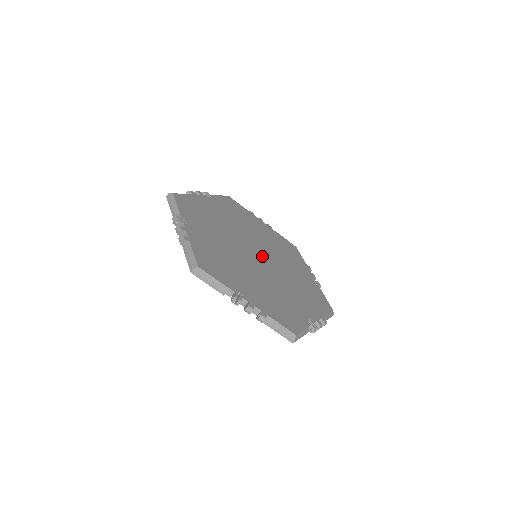
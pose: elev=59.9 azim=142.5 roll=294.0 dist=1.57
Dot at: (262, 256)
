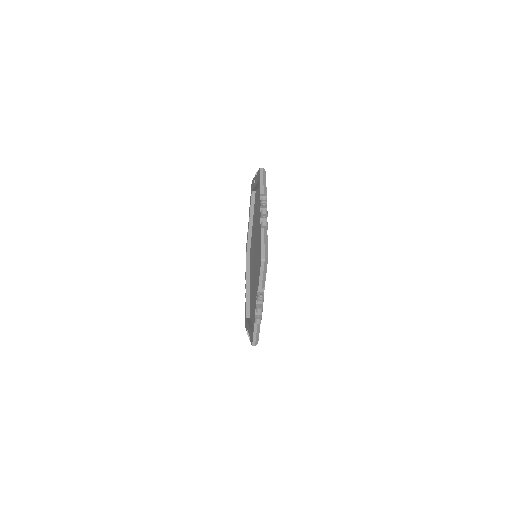
Dot at: occluded
